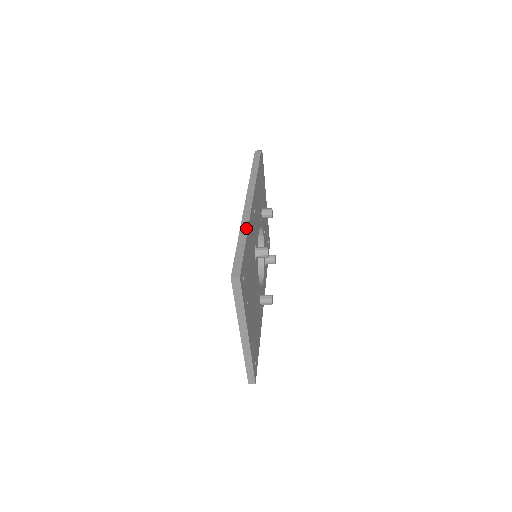
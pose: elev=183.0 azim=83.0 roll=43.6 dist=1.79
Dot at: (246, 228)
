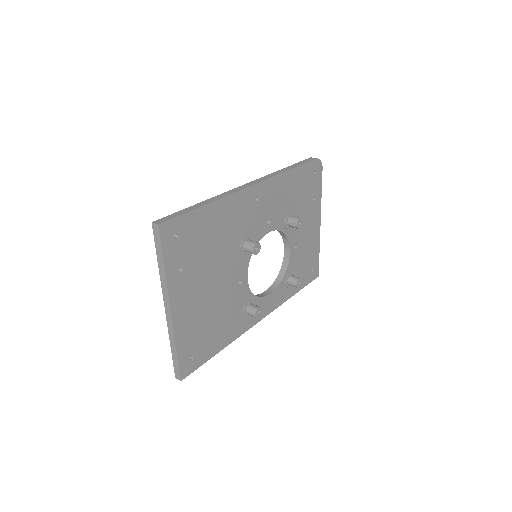
Dot at: (218, 198)
